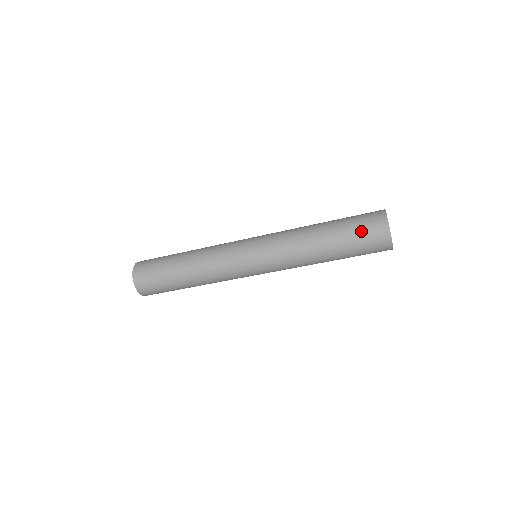
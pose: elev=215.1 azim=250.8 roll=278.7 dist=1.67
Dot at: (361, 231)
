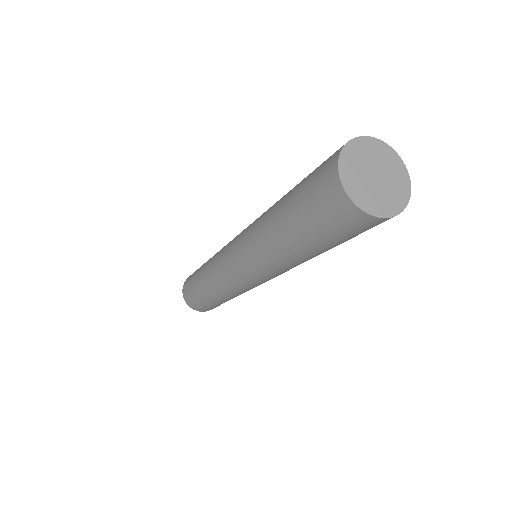
Dot at: (309, 197)
